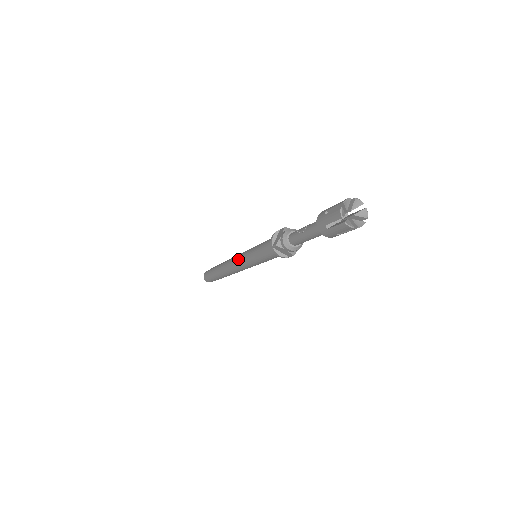
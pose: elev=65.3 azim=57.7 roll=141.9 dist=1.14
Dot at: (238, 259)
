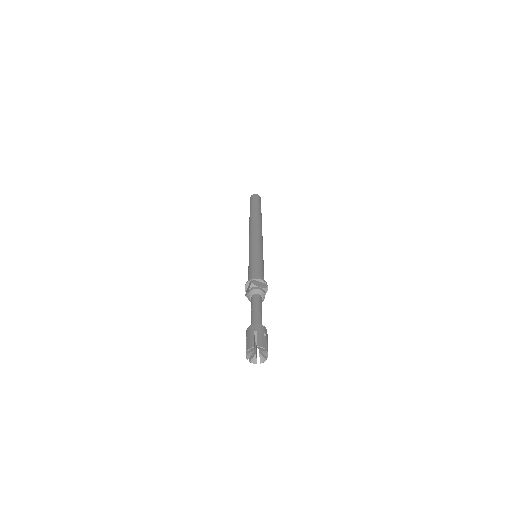
Dot at: occluded
